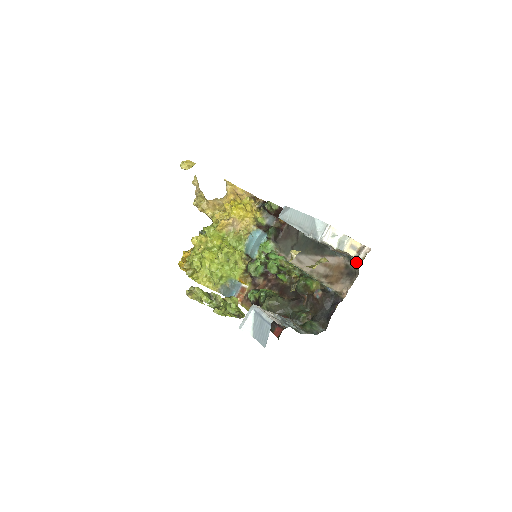
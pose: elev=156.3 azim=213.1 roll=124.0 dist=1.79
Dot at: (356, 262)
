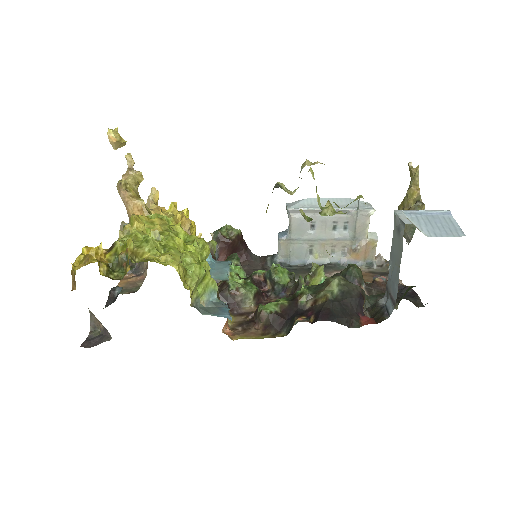
Dot at: (380, 266)
